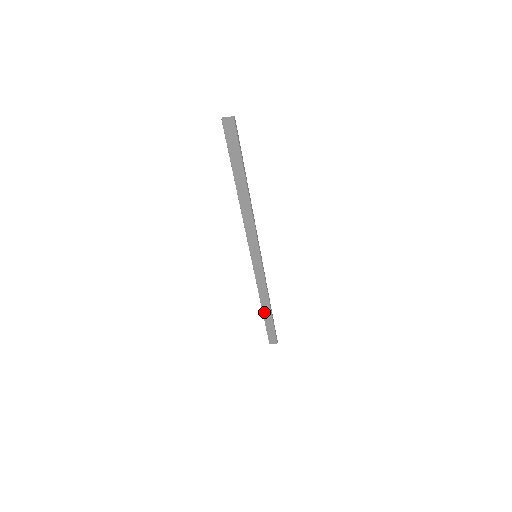
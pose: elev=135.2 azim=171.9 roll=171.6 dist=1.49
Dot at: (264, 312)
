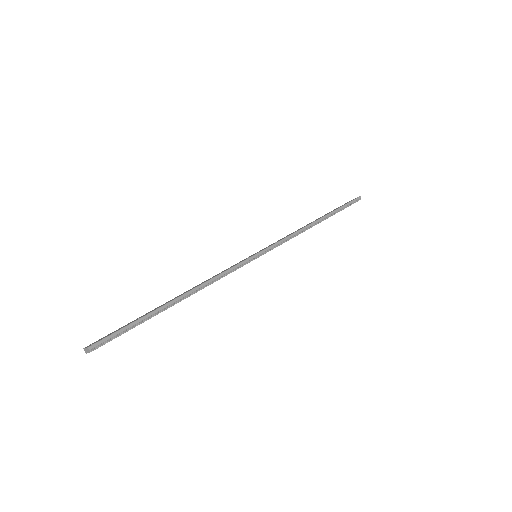
Dot at: occluded
